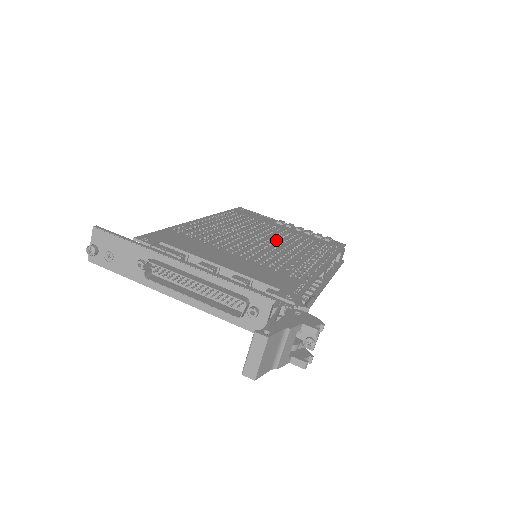
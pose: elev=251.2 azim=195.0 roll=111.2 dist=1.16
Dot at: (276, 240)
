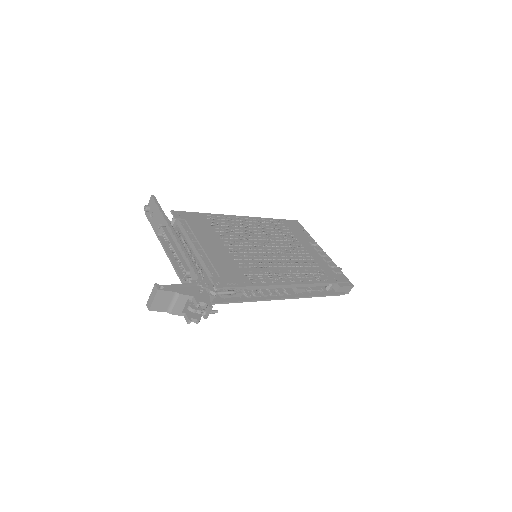
Dot at: (279, 252)
